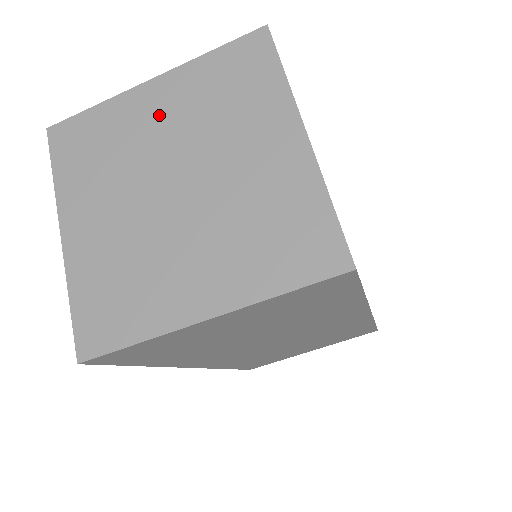
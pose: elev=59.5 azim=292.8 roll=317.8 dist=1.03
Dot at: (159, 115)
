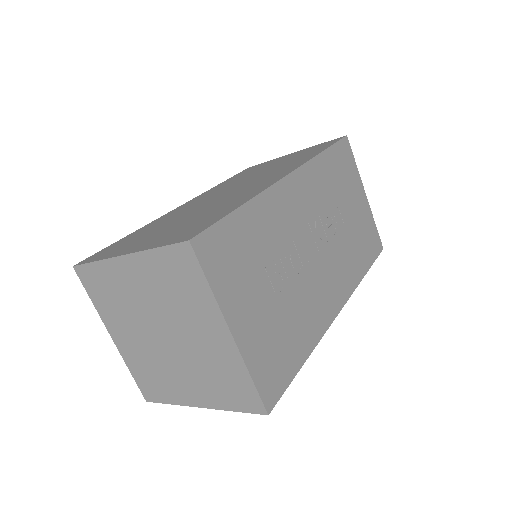
Dot at: (138, 285)
